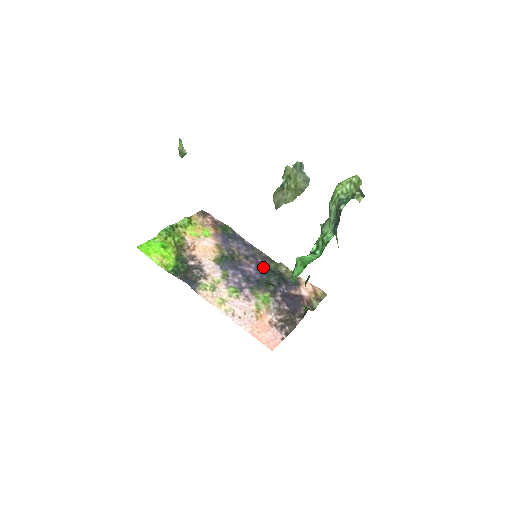
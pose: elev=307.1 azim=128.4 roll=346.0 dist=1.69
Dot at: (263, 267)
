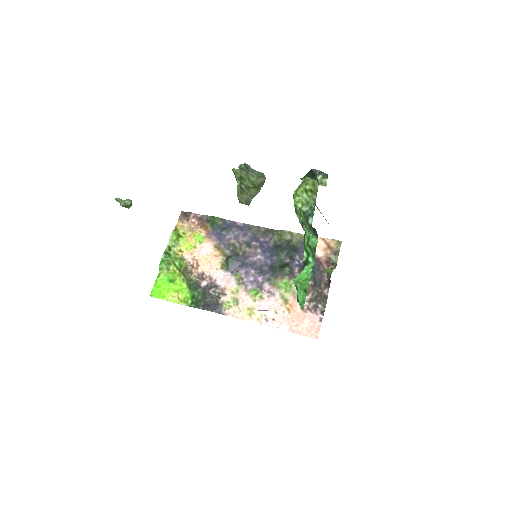
Dot at: (268, 246)
